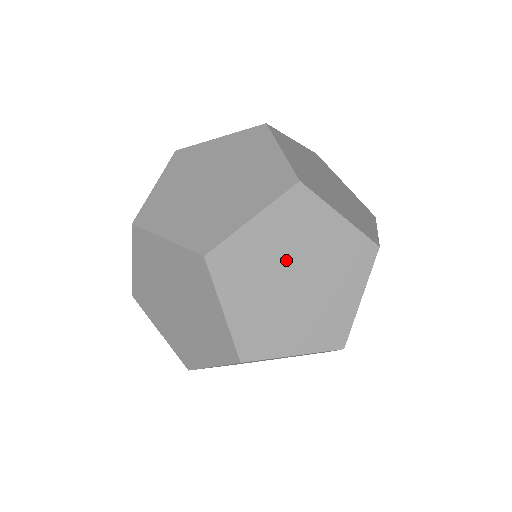
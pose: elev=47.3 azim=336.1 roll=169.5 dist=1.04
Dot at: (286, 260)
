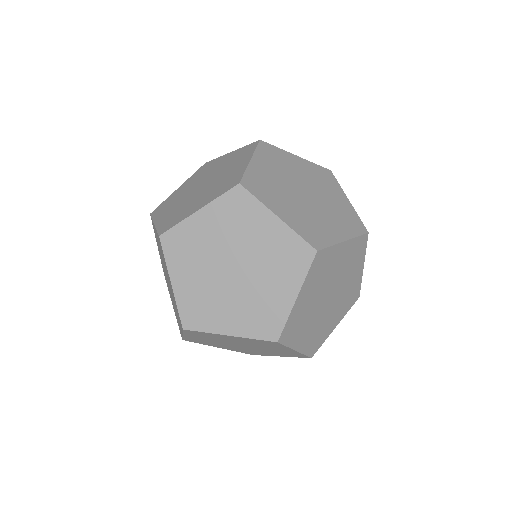
Dot at: (288, 182)
